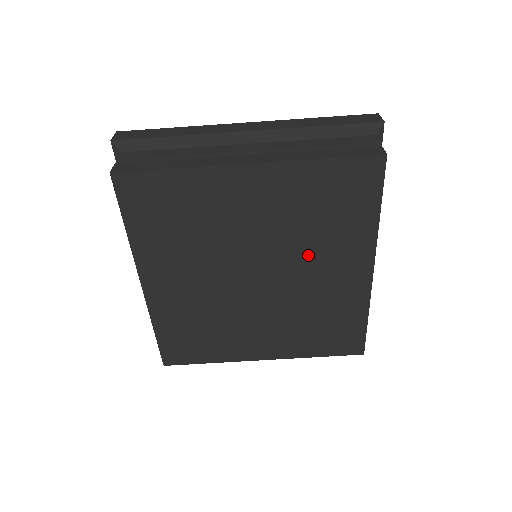
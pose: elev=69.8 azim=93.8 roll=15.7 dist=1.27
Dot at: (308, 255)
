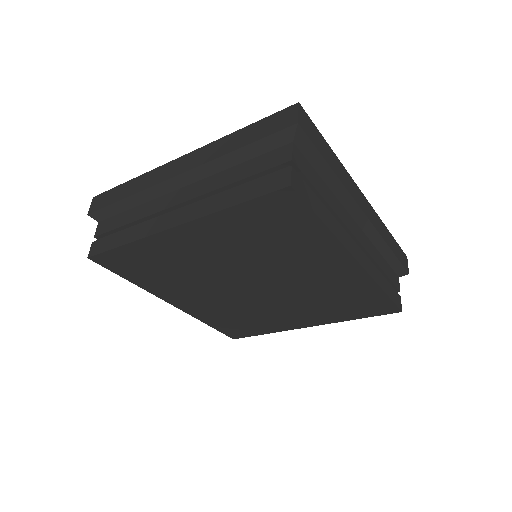
Dot at: (283, 266)
